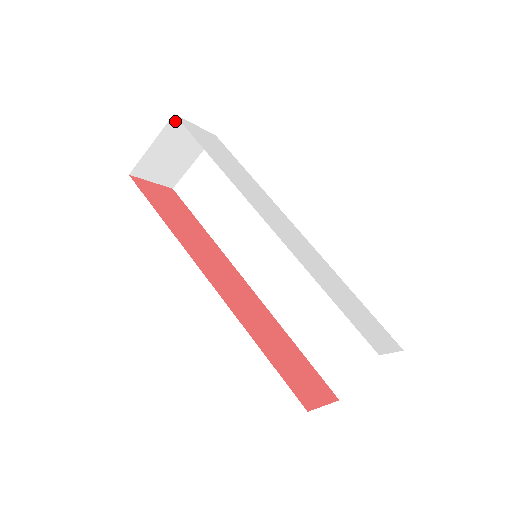
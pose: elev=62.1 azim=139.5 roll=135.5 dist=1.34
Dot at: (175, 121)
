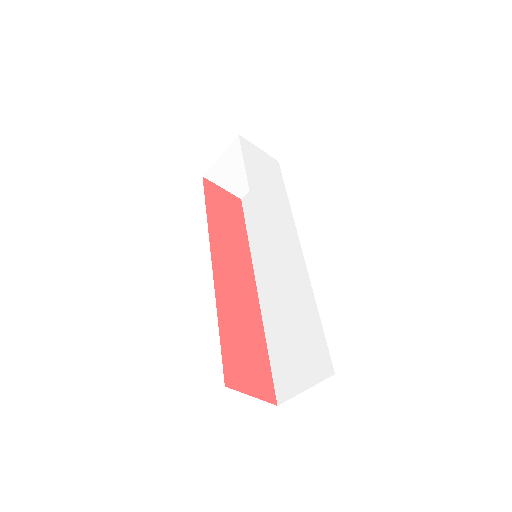
Dot at: occluded
